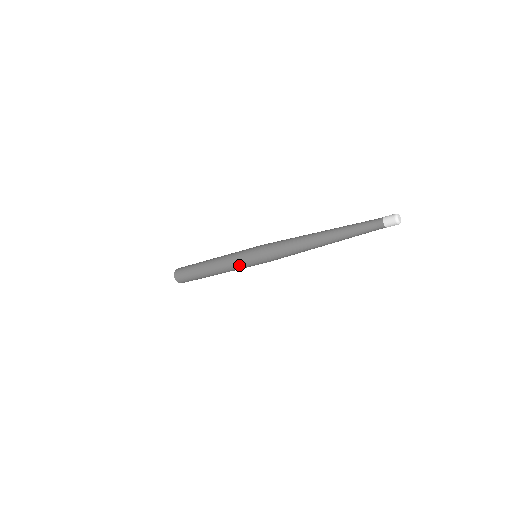
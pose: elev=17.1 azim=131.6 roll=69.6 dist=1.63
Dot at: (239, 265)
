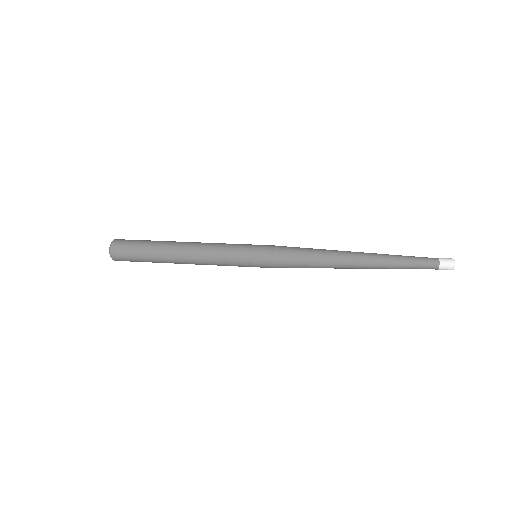
Dot at: (232, 265)
